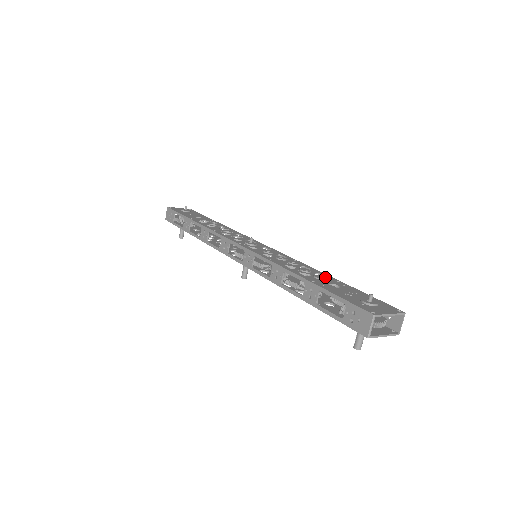
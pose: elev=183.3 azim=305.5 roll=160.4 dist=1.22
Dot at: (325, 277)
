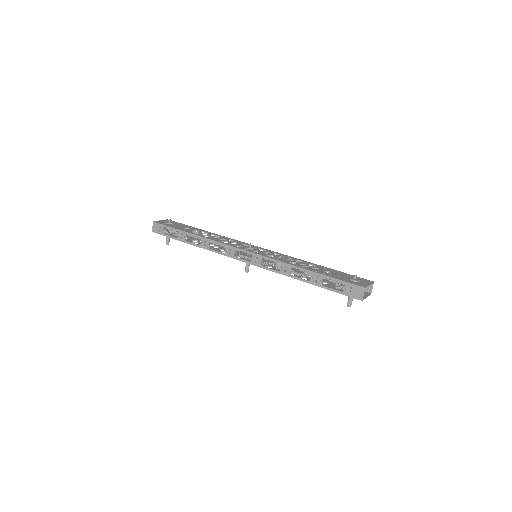
Dot at: (317, 266)
